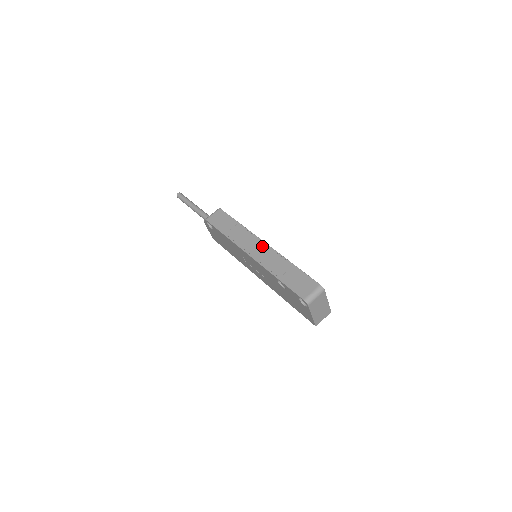
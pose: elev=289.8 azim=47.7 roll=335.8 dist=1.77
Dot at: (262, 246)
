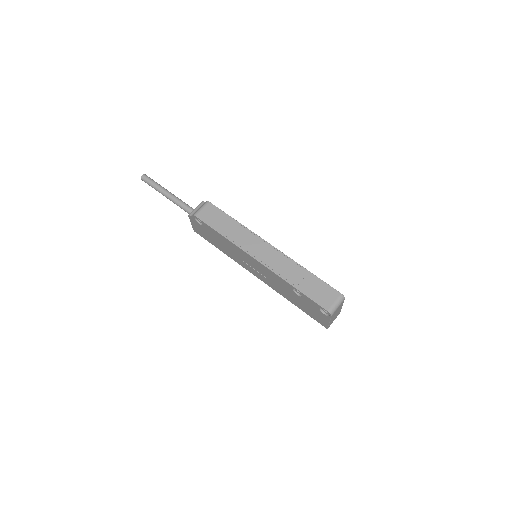
Dot at: (269, 249)
